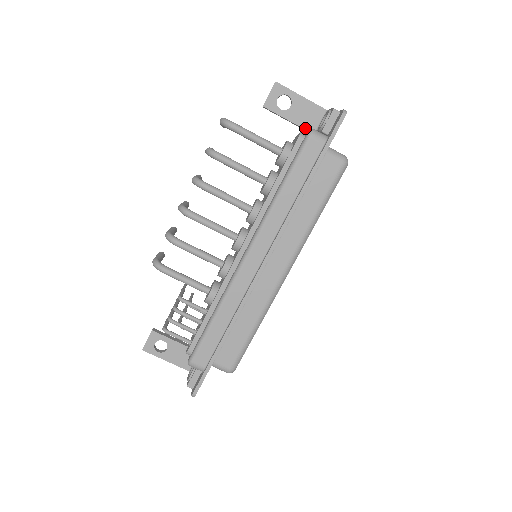
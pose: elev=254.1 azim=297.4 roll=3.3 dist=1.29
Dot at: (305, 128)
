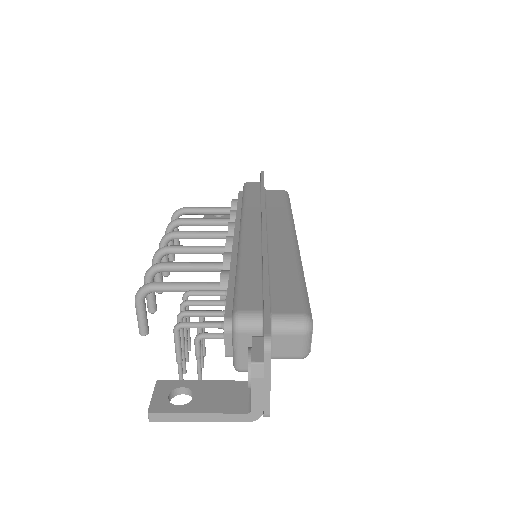
Dot at: occluded
